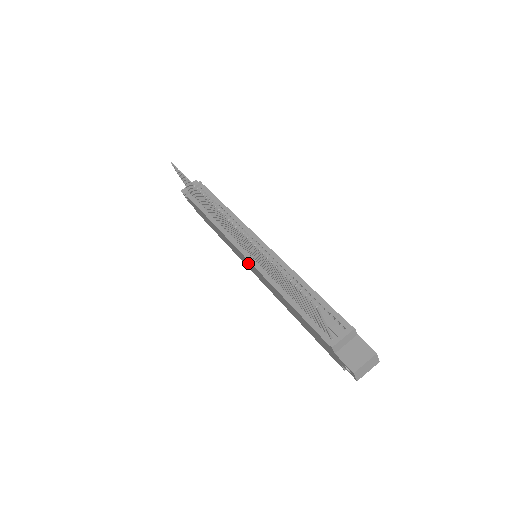
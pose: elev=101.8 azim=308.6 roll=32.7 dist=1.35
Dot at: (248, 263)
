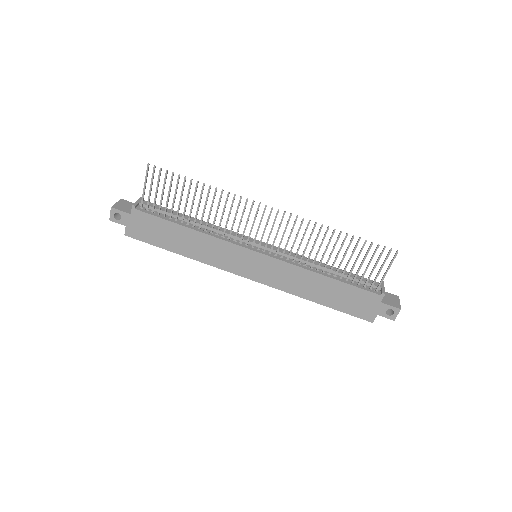
Dot at: (253, 262)
